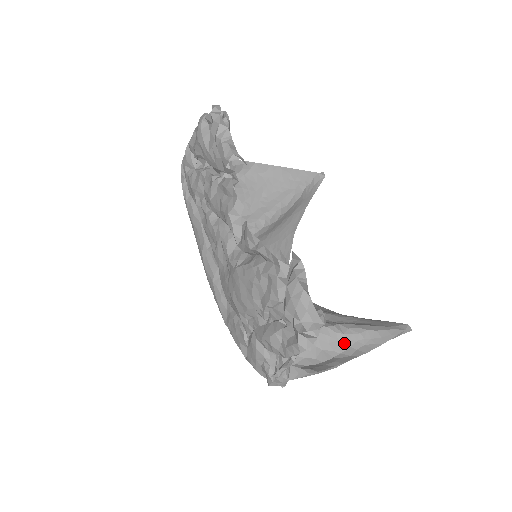
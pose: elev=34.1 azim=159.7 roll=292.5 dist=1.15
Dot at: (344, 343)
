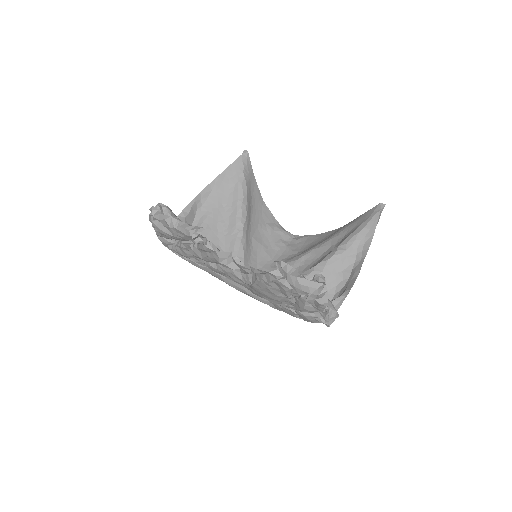
Dot at: (351, 255)
